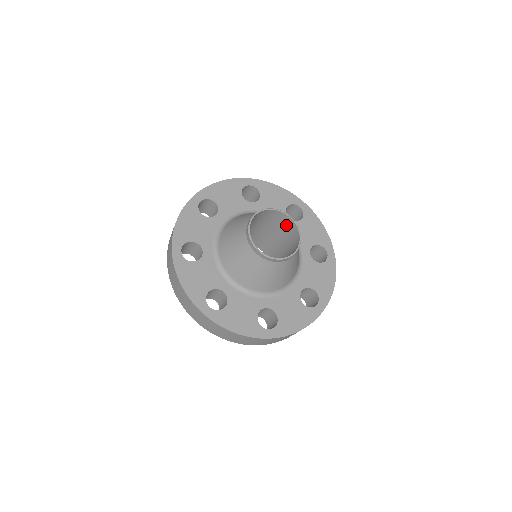
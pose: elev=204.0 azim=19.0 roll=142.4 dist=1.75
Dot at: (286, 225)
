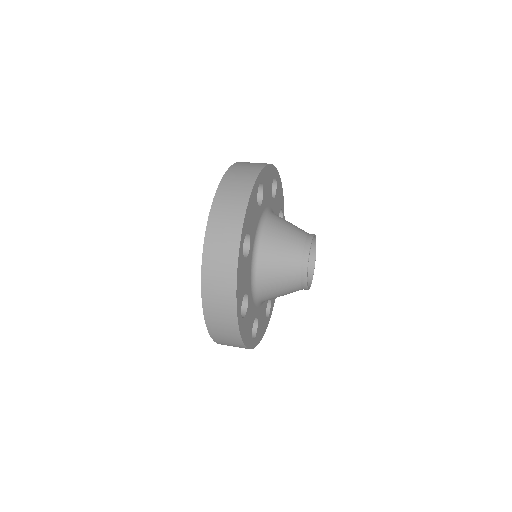
Dot at: occluded
